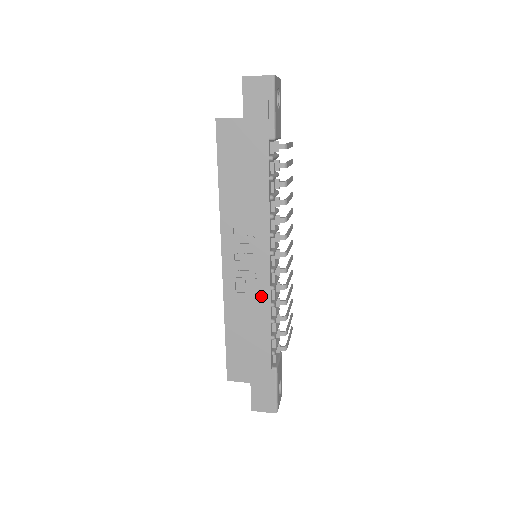
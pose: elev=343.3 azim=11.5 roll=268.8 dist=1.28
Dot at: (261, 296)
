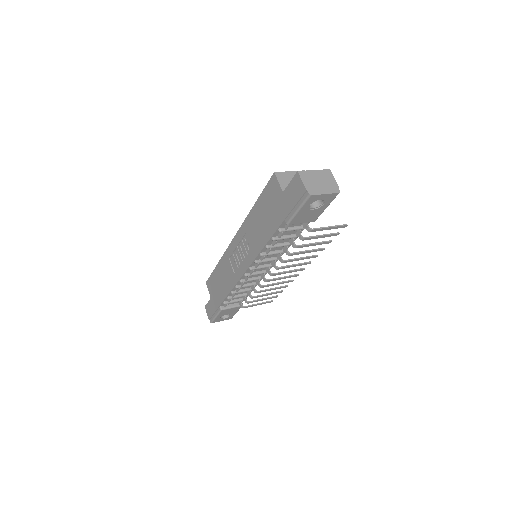
Dot at: (234, 277)
